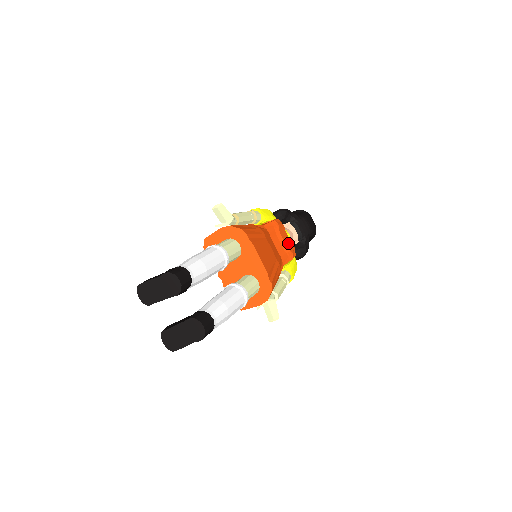
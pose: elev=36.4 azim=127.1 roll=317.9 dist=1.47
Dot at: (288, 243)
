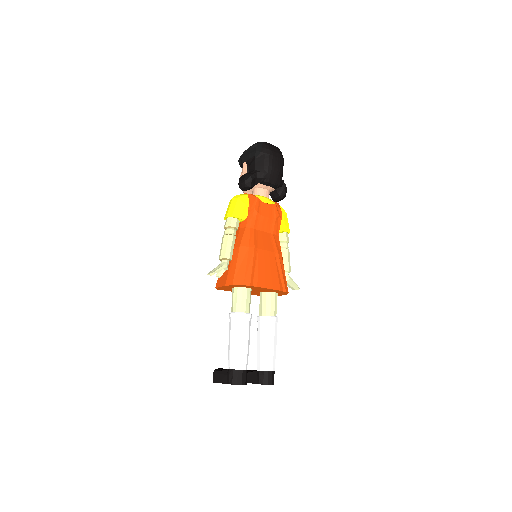
Dot at: (270, 212)
